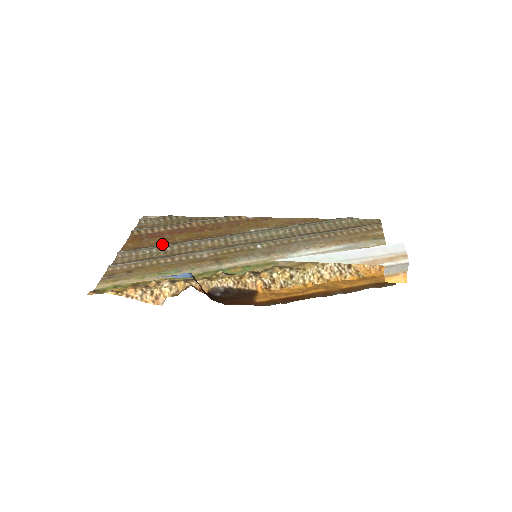
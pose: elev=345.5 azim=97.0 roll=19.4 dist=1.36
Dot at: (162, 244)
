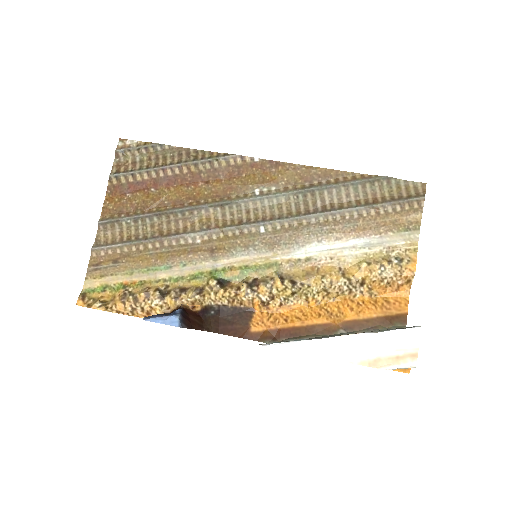
Dot at: (147, 209)
